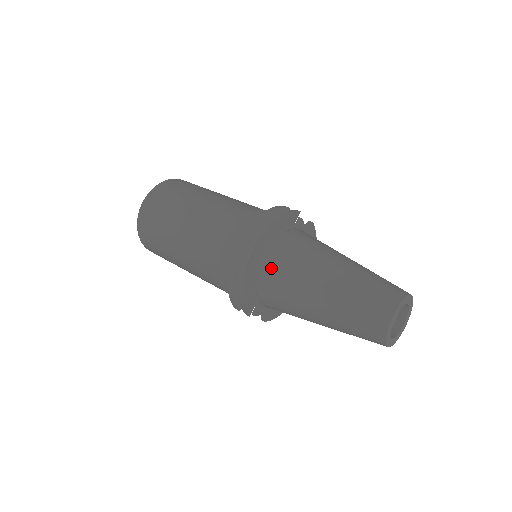
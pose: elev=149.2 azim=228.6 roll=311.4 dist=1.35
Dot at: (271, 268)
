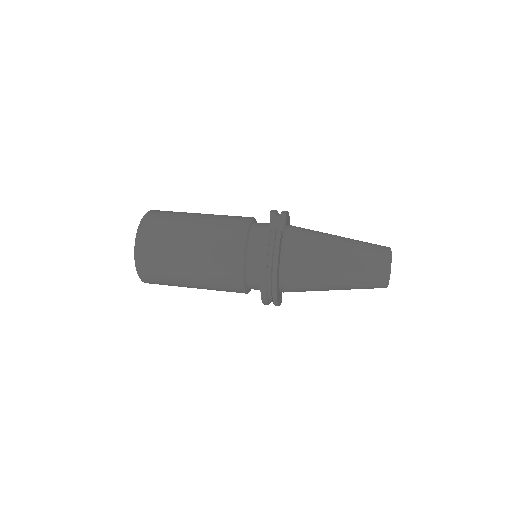
Dot at: (290, 285)
